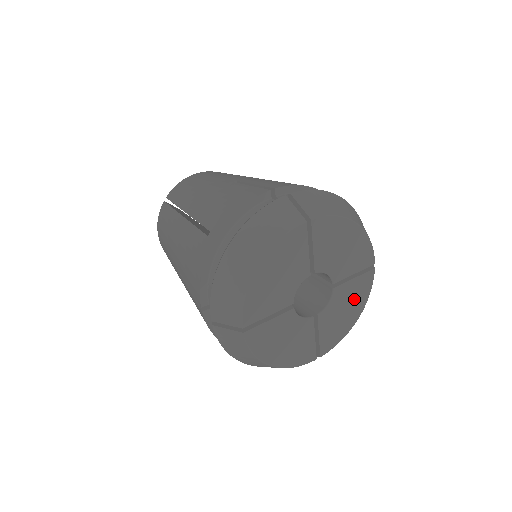
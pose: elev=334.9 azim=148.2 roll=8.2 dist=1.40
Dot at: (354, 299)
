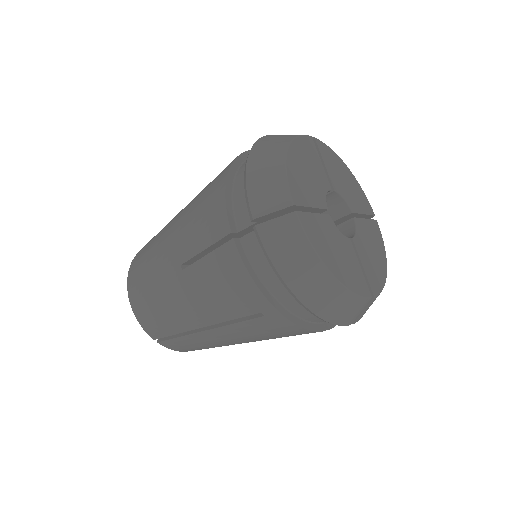
Dot at: (374, 243)
